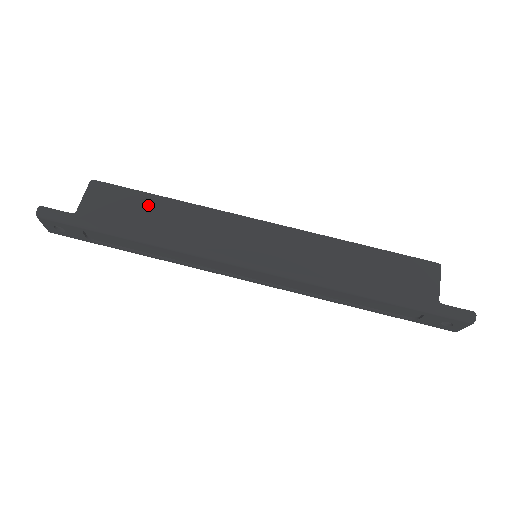
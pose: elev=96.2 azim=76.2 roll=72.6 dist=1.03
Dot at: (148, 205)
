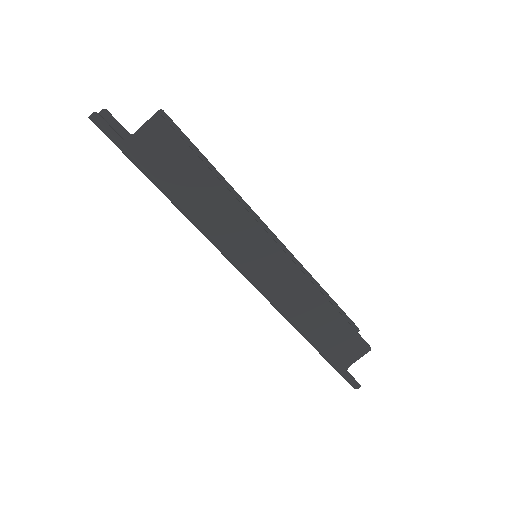
Dot at: (195, 173)
